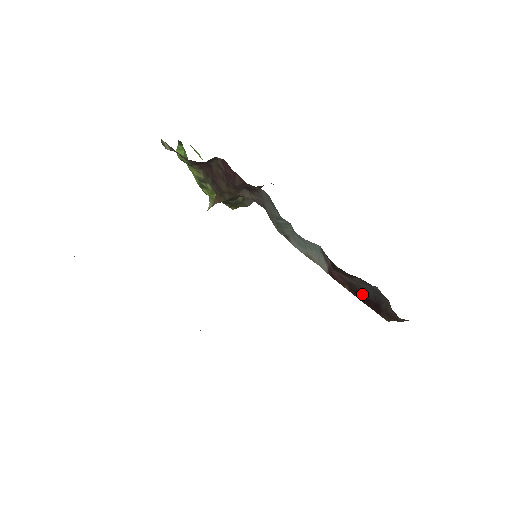
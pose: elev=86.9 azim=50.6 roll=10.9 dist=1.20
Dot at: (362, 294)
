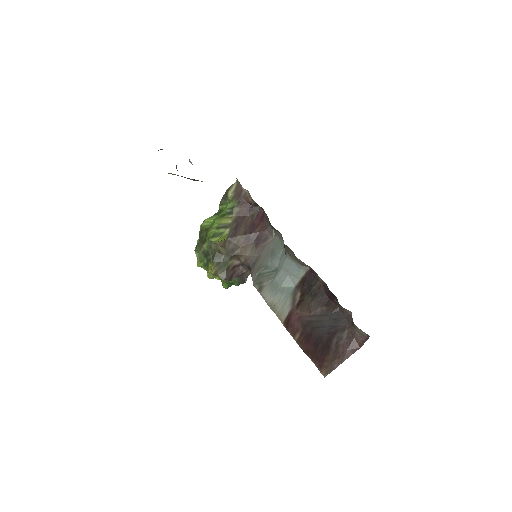
Dot at: (315, 334)
